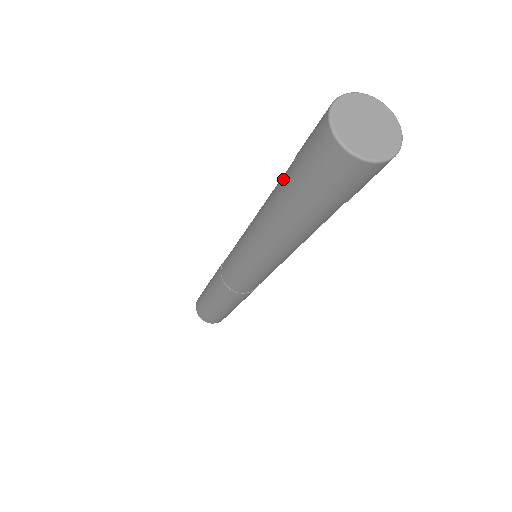
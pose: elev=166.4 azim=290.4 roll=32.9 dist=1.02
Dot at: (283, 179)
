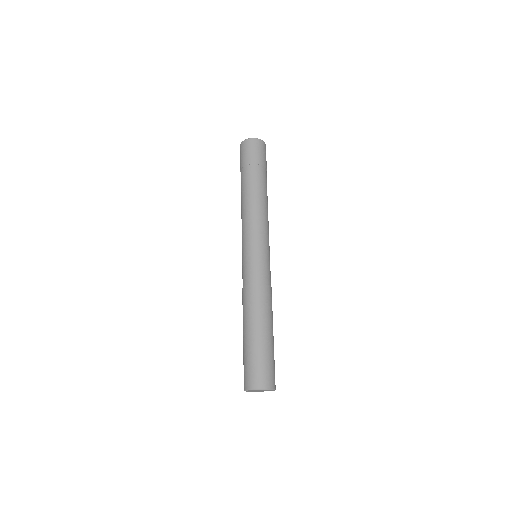
Dot at: occluded
